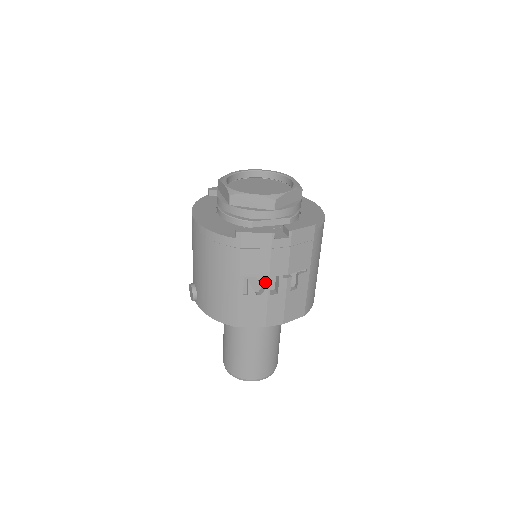
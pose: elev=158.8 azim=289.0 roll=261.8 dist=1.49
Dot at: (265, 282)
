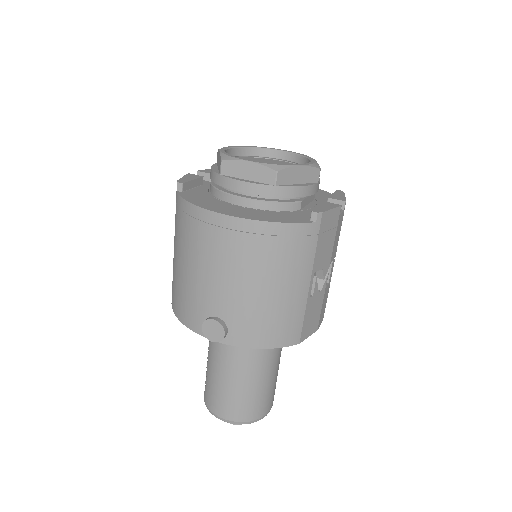
Dot at: (326, 272)
